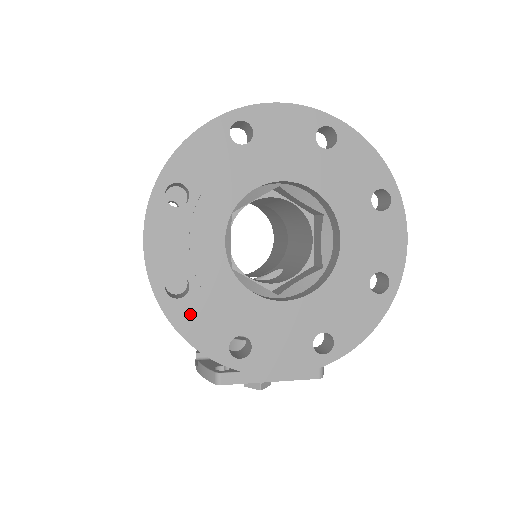
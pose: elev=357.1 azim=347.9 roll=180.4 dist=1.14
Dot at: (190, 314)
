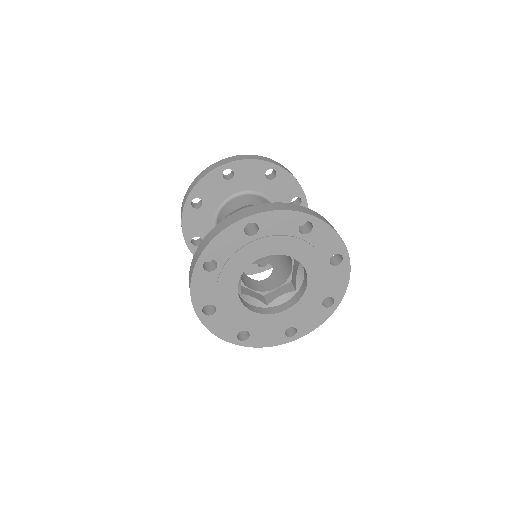
Dot at: (216, 322)
